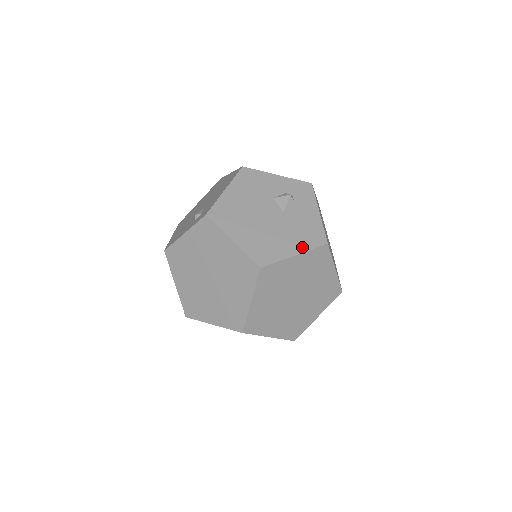
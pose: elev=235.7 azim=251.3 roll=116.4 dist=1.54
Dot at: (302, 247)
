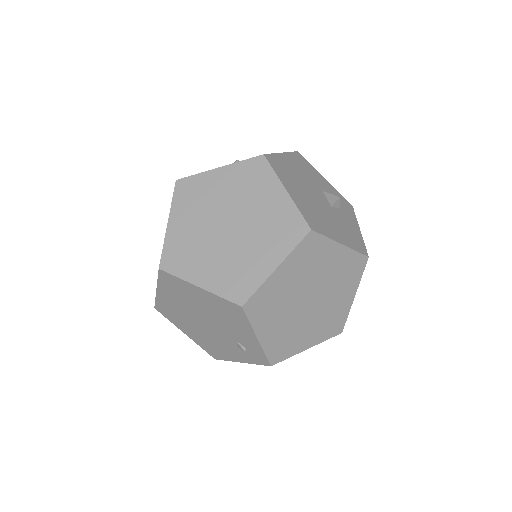
Dot at: (348, 243)
